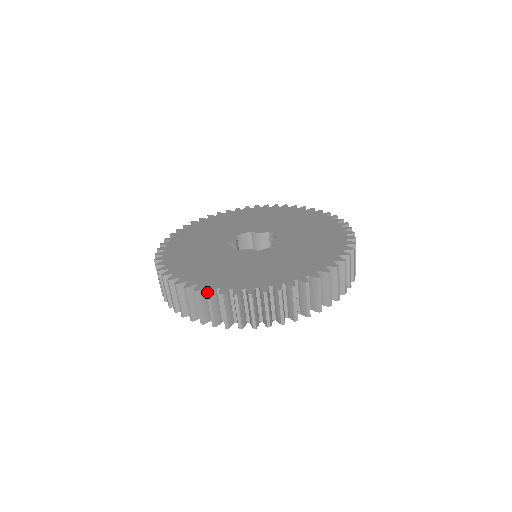
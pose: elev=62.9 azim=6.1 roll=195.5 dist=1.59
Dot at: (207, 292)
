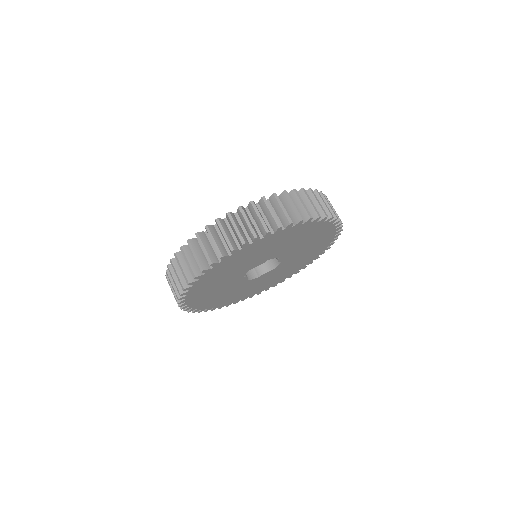
Dot at: (216, 219)
